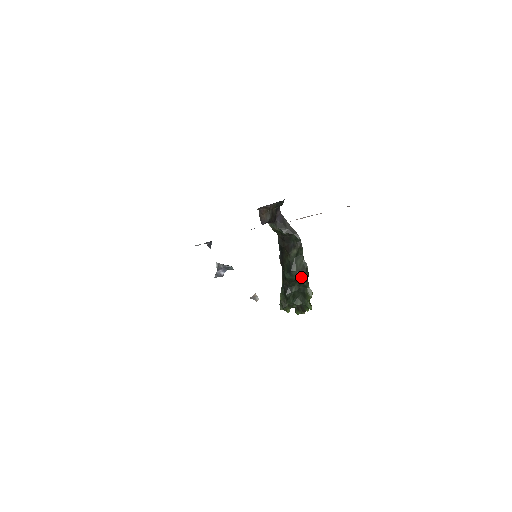
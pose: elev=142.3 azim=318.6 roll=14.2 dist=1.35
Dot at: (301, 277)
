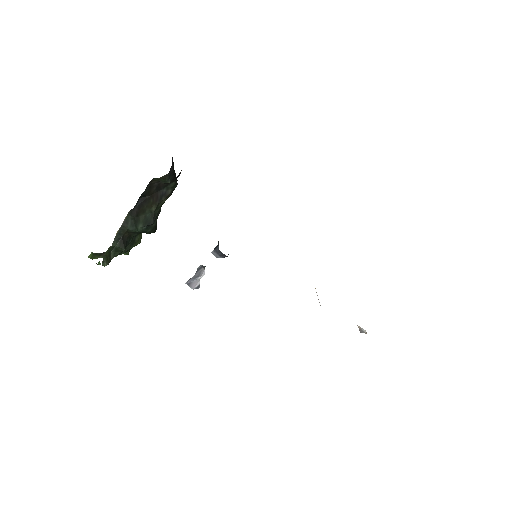
Dot at: (155, 228)
